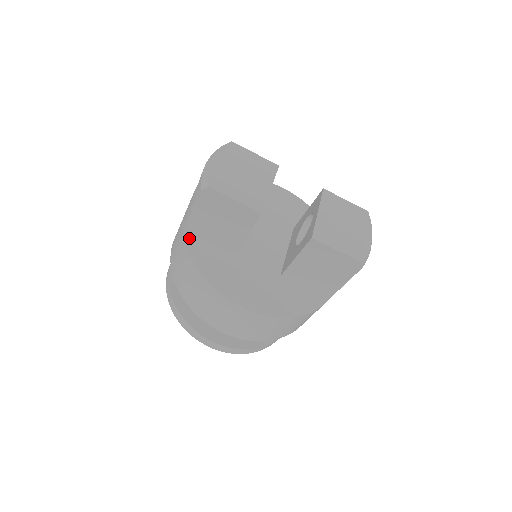
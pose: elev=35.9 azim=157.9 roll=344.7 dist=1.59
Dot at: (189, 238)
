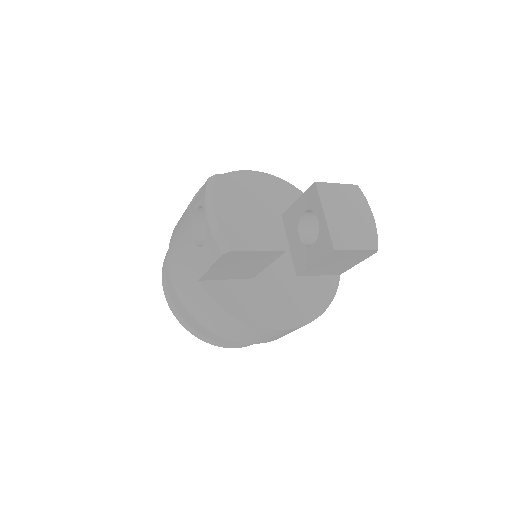
Dot at: (207, 286)
